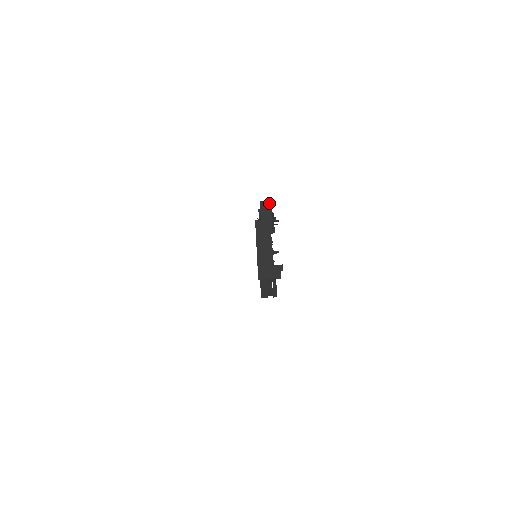
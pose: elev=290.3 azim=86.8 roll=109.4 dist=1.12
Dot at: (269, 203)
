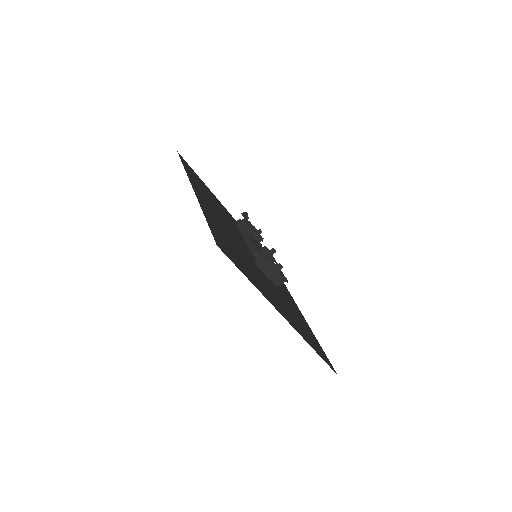
Dot at: (258, 252)
